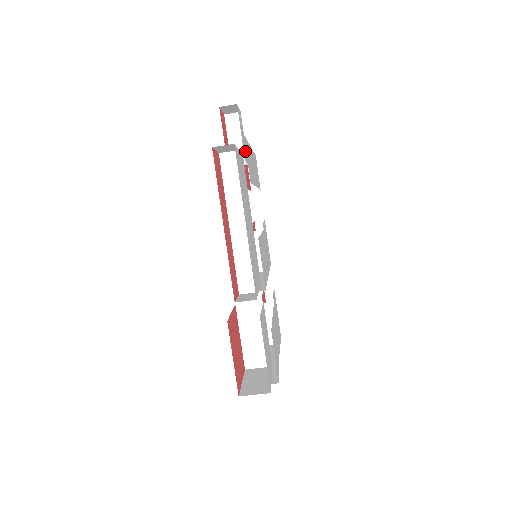
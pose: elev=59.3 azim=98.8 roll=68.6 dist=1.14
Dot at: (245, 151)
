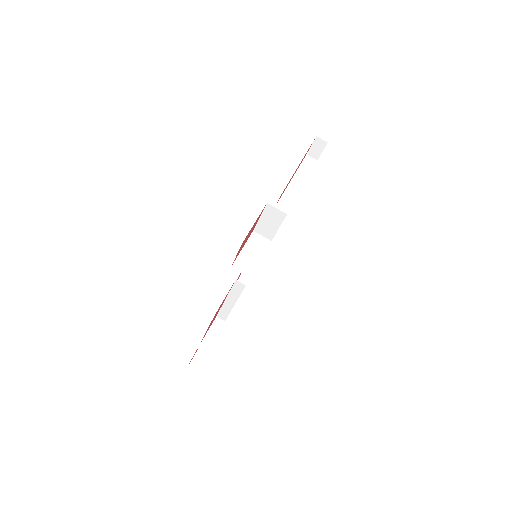
Dot at: occluded
